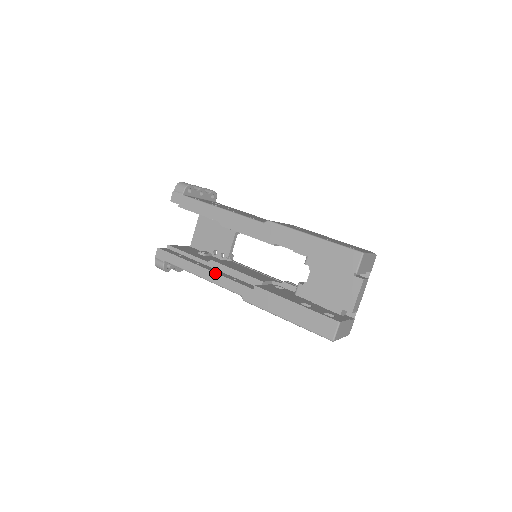
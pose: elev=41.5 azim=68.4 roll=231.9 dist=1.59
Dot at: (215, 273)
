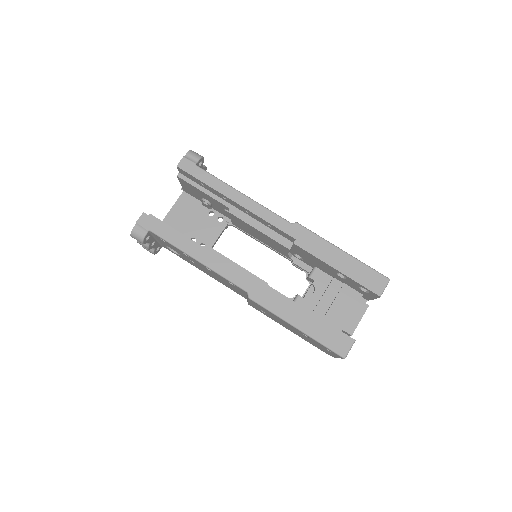
Dot at: (219, 260)
